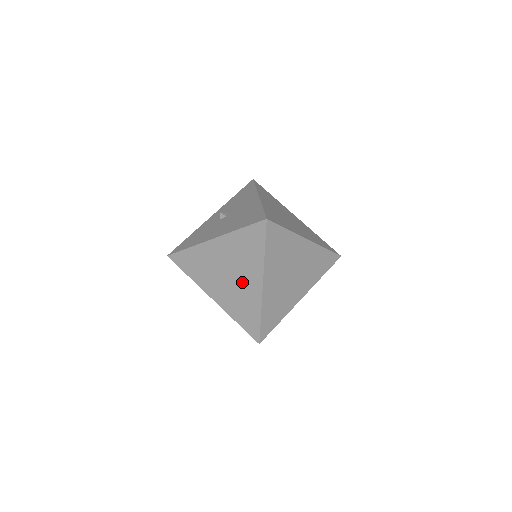
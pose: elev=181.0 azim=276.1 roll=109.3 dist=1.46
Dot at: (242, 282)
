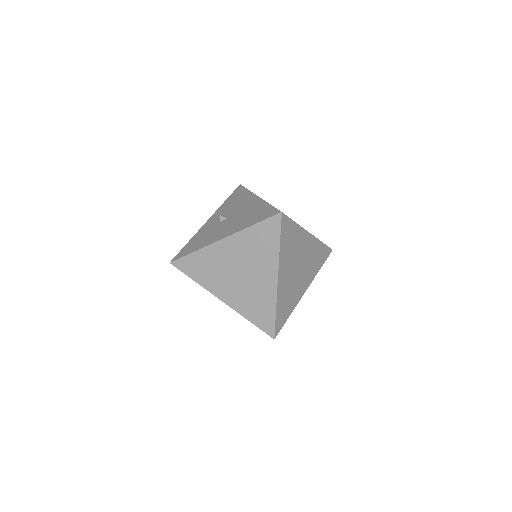
Dot at: (255, 279)
